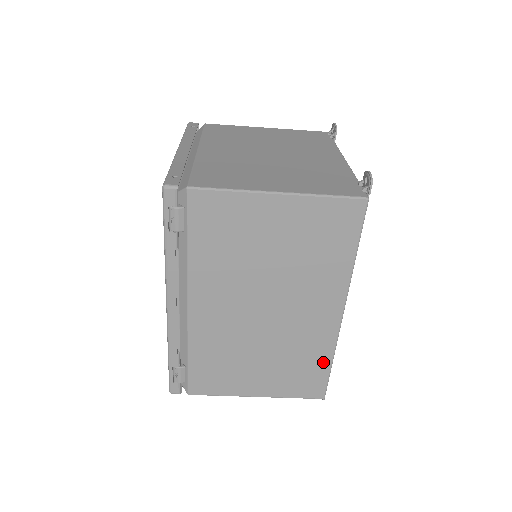
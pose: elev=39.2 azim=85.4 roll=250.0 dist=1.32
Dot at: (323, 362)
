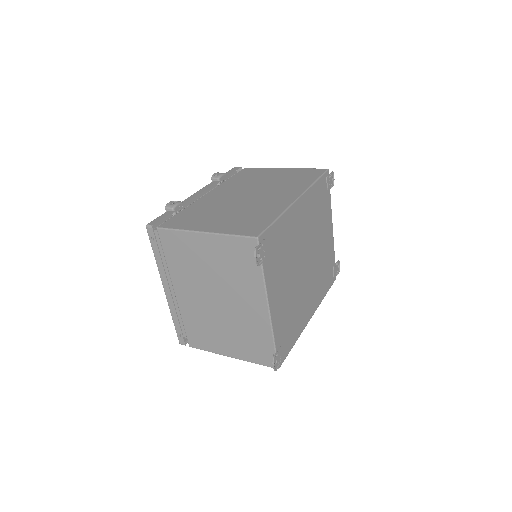
Dot at: occluded
